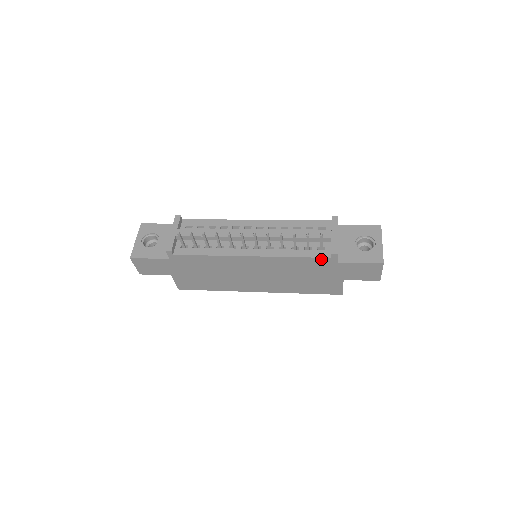
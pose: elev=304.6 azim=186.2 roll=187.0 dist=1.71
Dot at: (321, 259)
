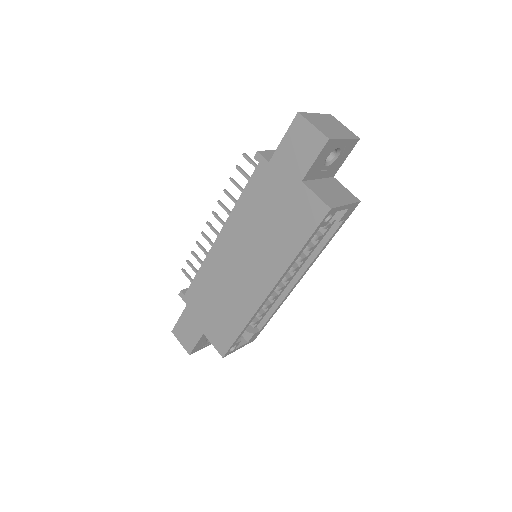
Dot at: (256, 175)
